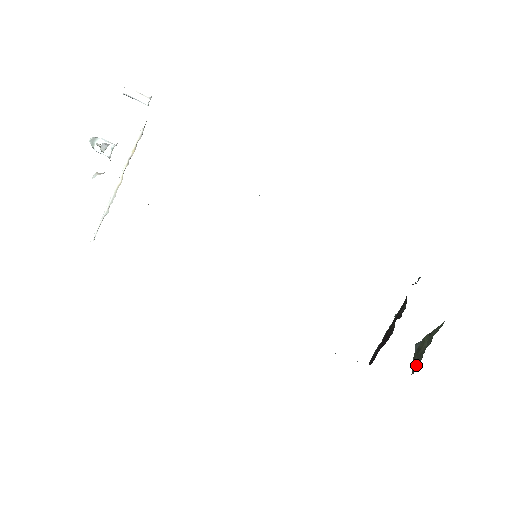
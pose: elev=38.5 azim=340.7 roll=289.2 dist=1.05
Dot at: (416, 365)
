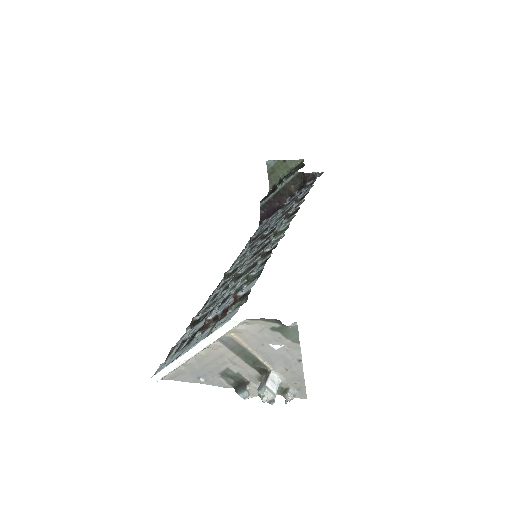
Dot at: (274, 183)
